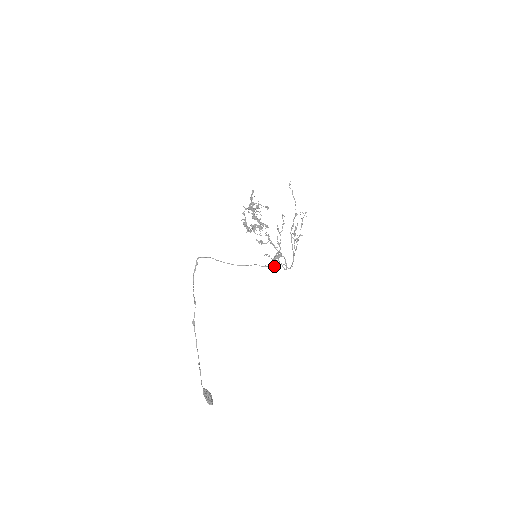
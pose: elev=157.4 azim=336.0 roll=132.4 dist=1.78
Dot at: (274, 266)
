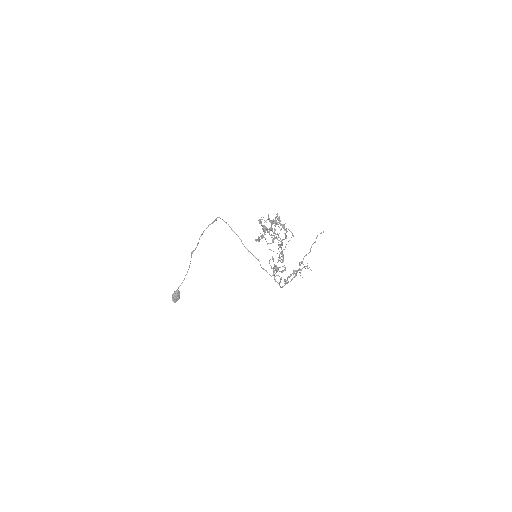
Dot at: (269, 274)
